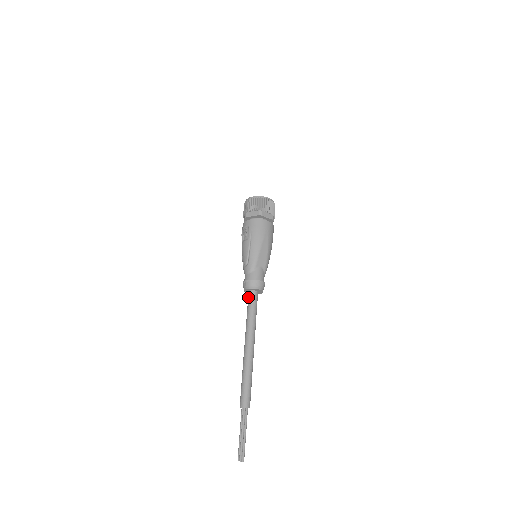
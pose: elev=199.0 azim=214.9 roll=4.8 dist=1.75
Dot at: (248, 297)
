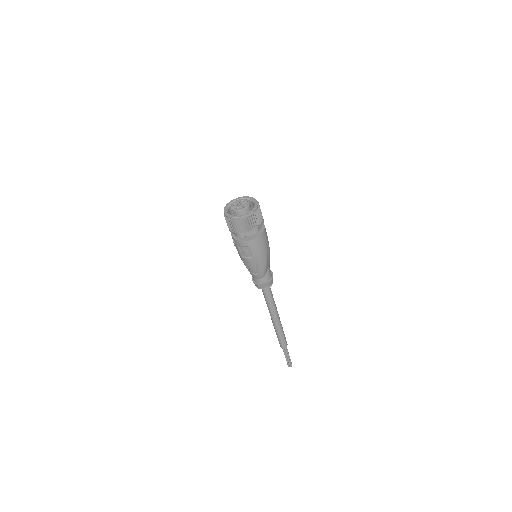
Dot at: (263, 290)
